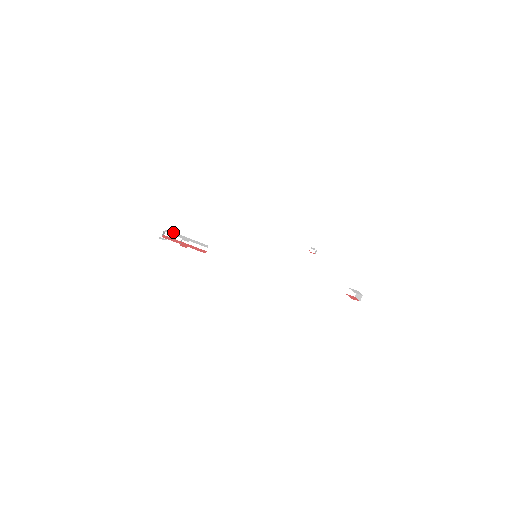
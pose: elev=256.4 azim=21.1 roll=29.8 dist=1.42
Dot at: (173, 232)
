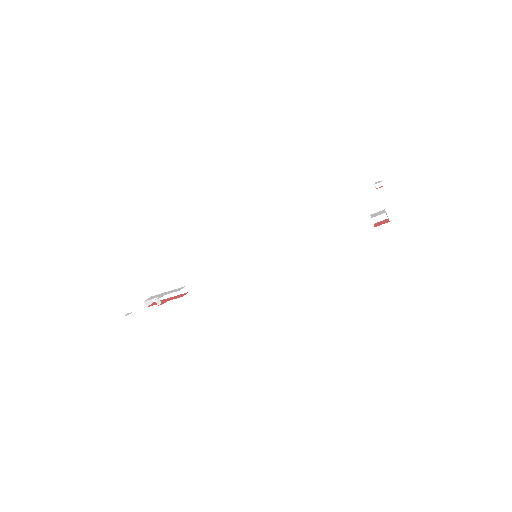
Dot at: (156, 295)
